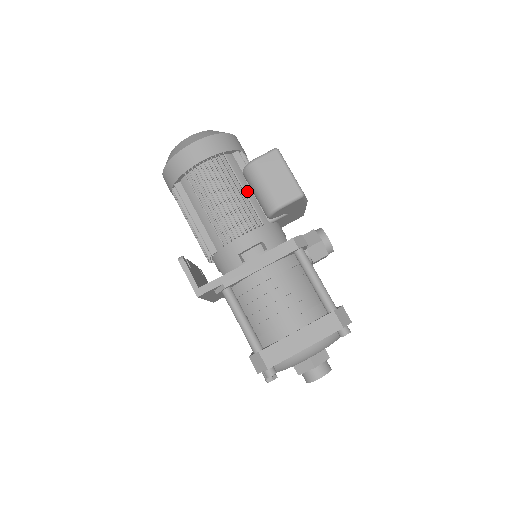
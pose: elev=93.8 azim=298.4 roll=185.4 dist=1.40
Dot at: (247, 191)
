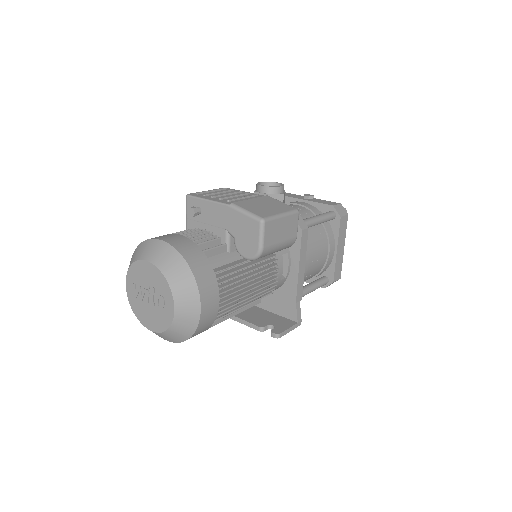
Dot at: occluded
